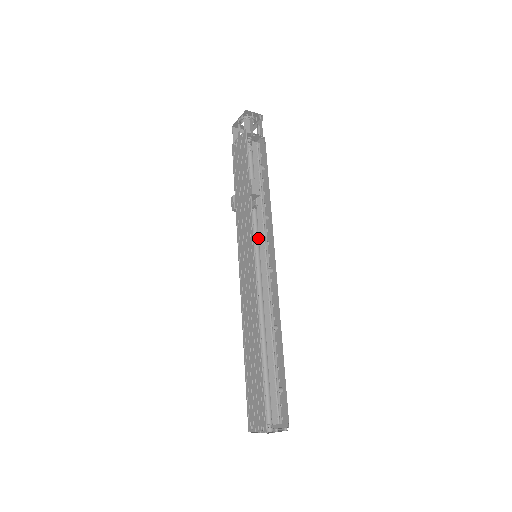
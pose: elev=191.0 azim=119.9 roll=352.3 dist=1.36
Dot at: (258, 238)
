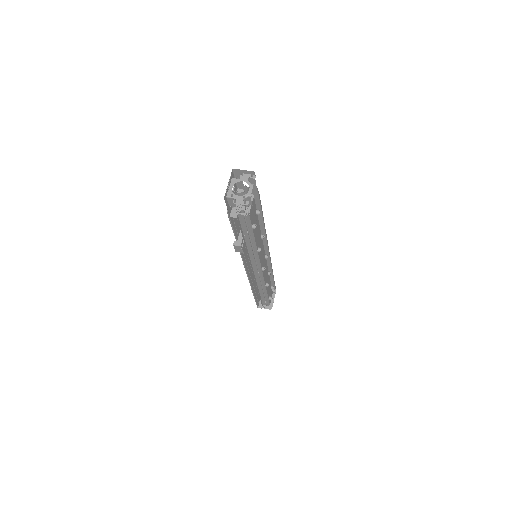
Dot at: occluded
